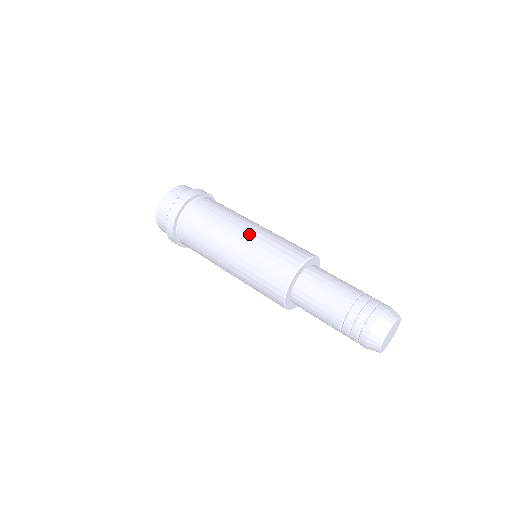
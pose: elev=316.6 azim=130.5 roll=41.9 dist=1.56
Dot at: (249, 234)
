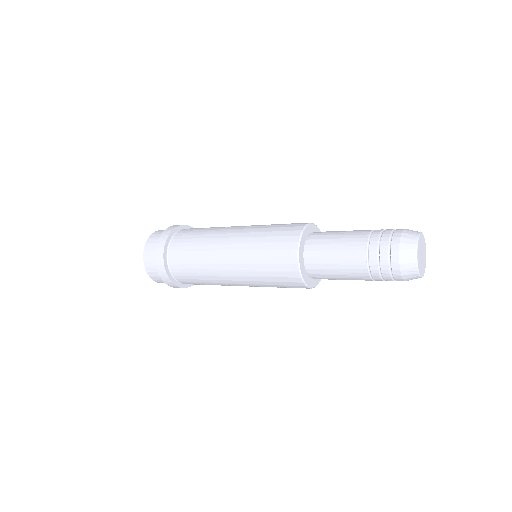
Dot at: (243, 229)
